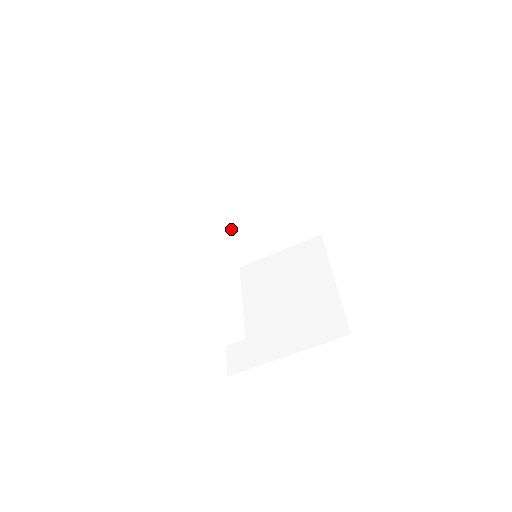
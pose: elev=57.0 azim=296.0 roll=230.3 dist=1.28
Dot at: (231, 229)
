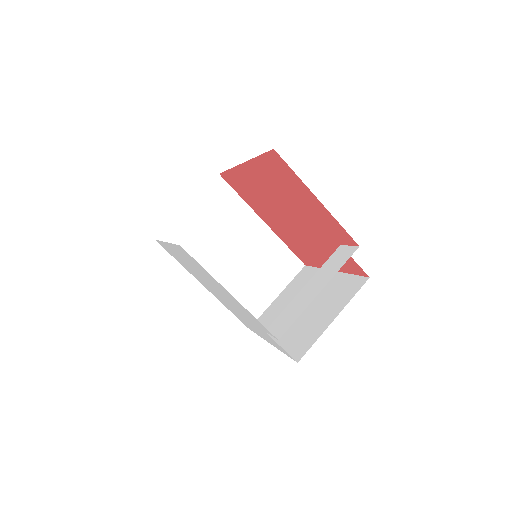
Dot at: (226, 286)
